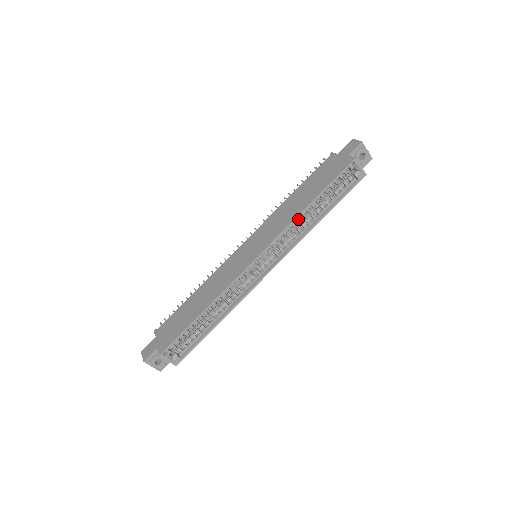
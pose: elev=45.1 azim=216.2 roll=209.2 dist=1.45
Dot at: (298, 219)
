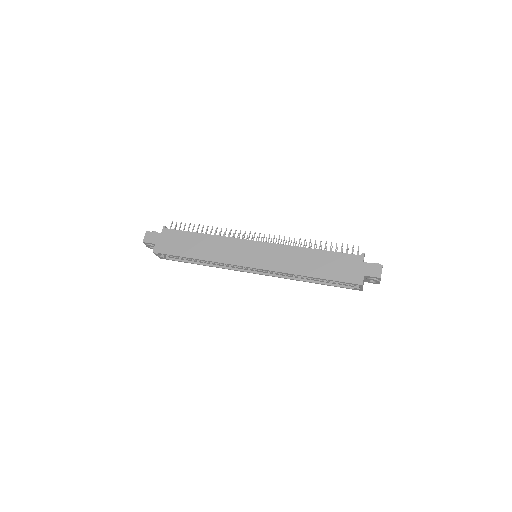
Dot at: (295, 273)
